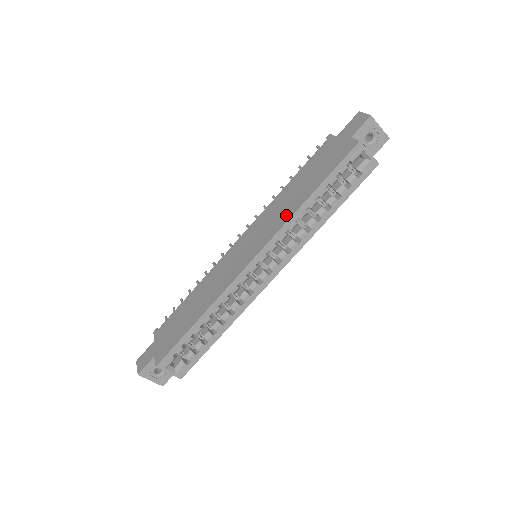
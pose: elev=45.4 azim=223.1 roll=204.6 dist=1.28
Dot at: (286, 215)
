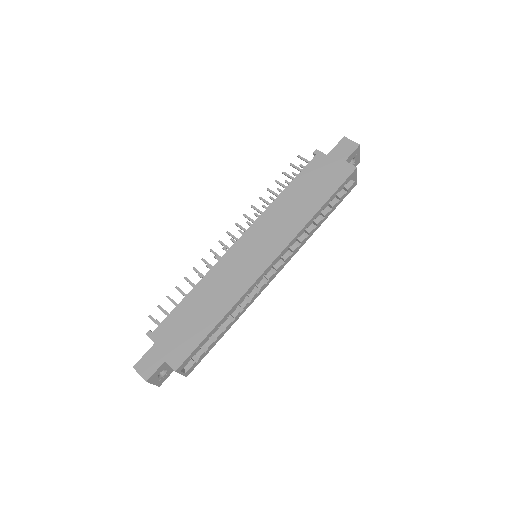
Dot at: (297, 224)
